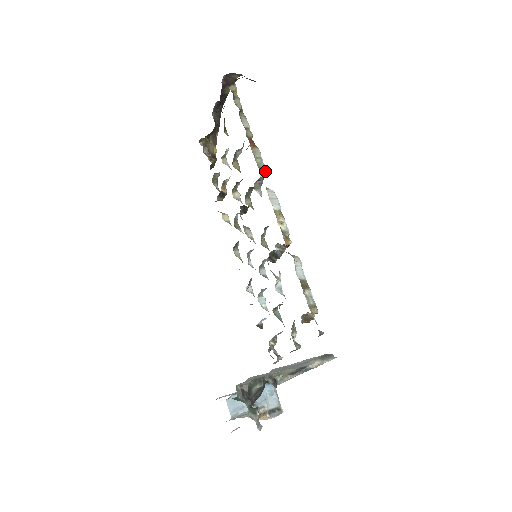
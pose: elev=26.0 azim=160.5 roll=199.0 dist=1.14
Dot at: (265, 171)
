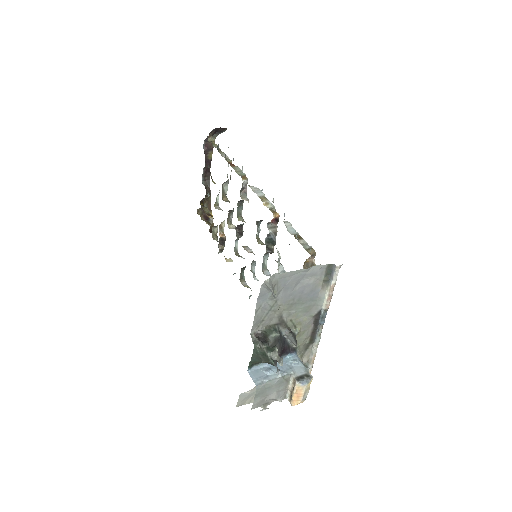
Dot at: (246, 177)
